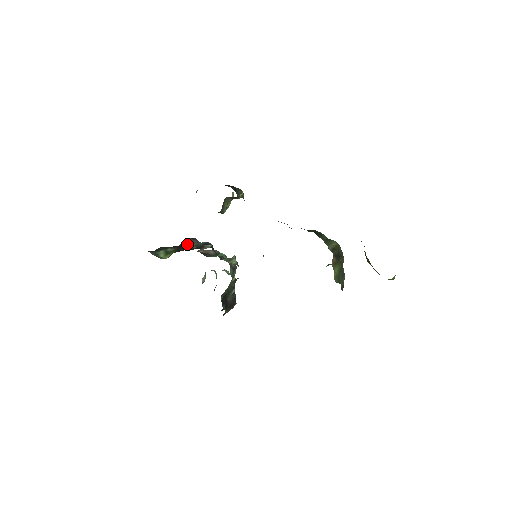
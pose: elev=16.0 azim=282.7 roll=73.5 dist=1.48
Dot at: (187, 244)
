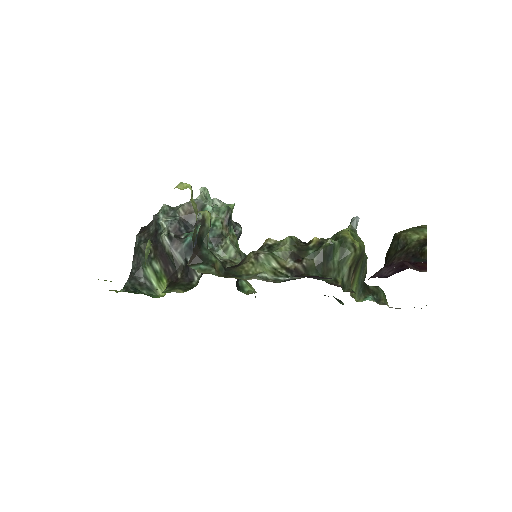
Dot at: (170, 255)
